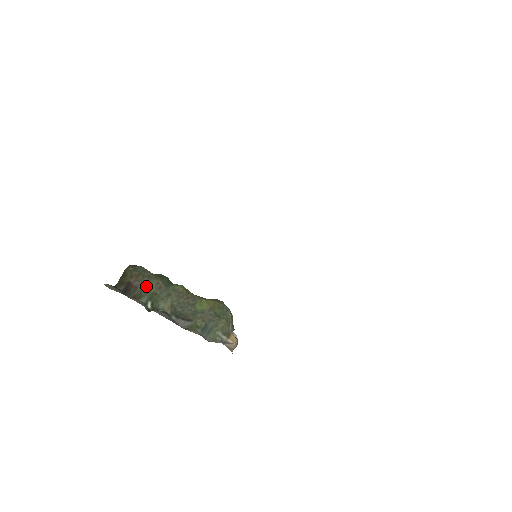
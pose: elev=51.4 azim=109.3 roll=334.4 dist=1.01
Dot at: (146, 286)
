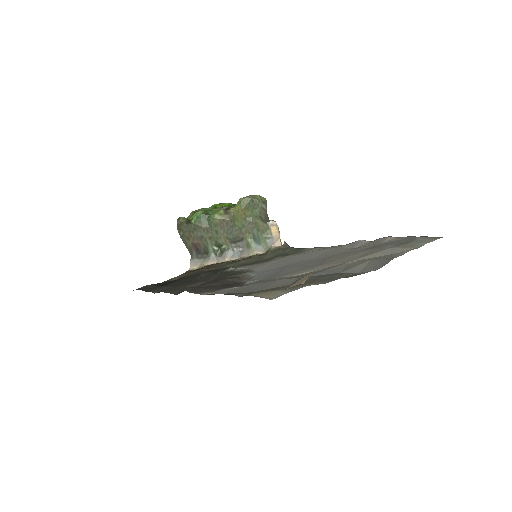
Dot at: (201, 238)
